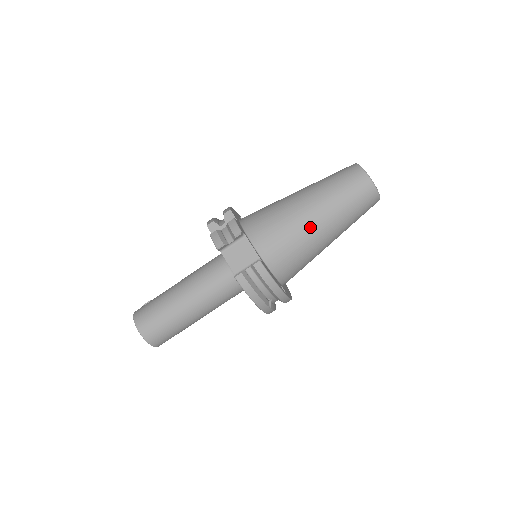
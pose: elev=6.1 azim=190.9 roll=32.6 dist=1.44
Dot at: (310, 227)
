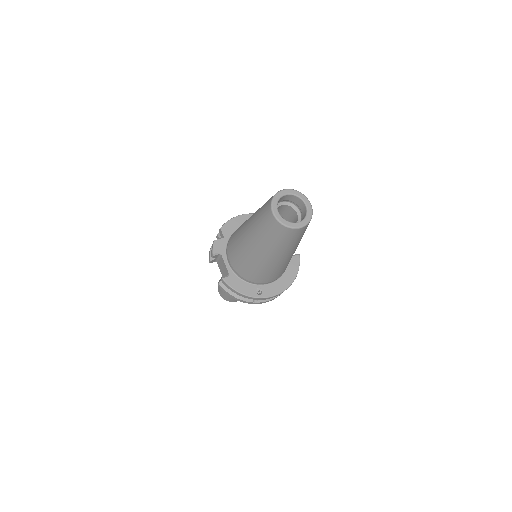
Dot at: (250, 253)
